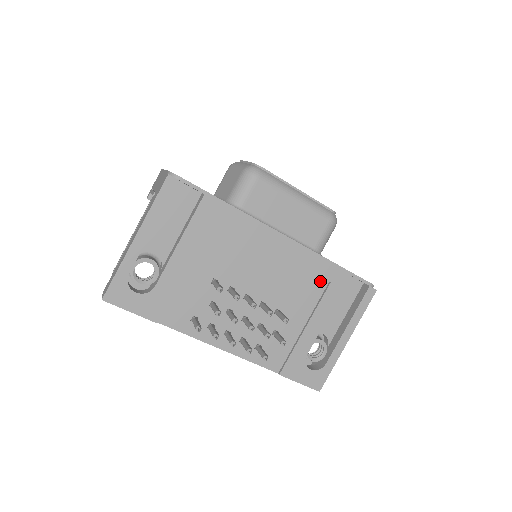
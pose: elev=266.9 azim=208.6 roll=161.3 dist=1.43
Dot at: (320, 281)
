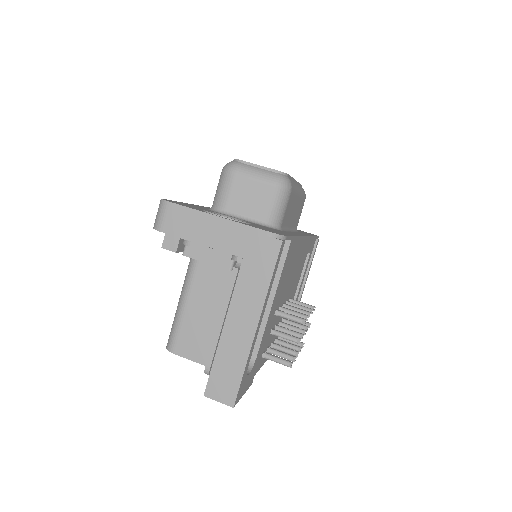
Dot at: (305, 256)
